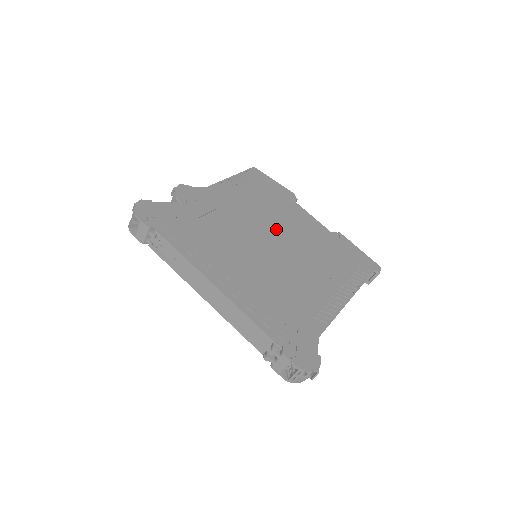
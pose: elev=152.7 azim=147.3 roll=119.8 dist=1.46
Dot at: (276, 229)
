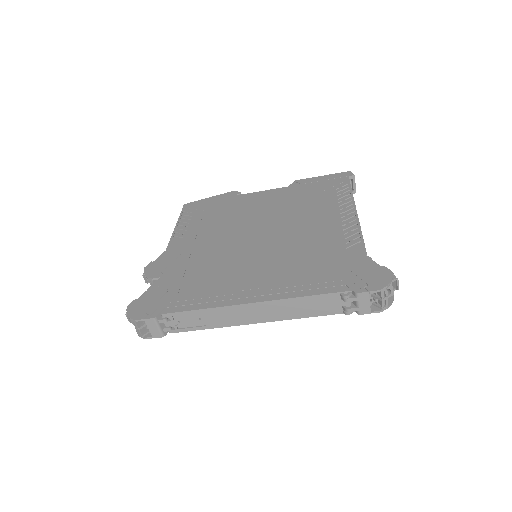
Dot at: (248, 224)
